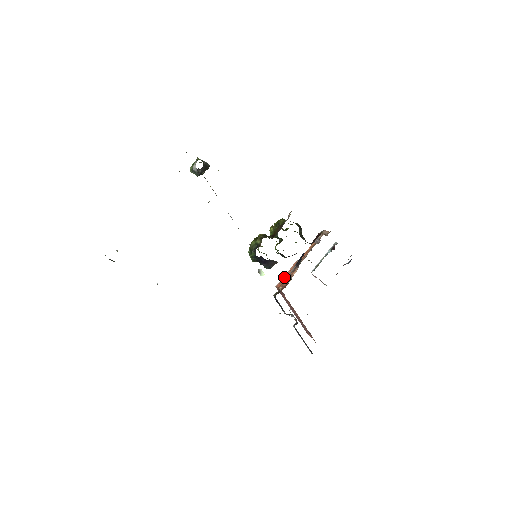
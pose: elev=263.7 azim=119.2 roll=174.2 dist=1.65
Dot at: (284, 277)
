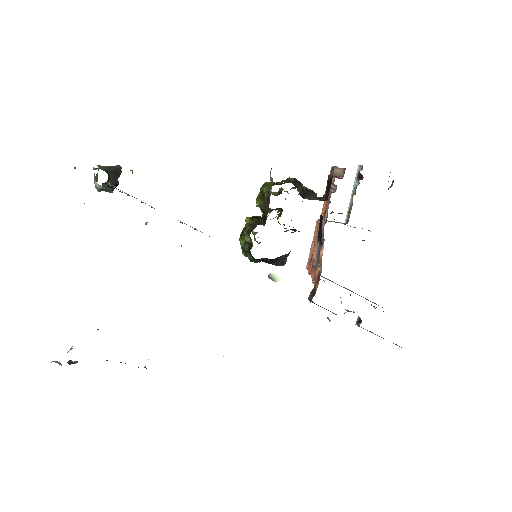
Dot at: (311, 252)
